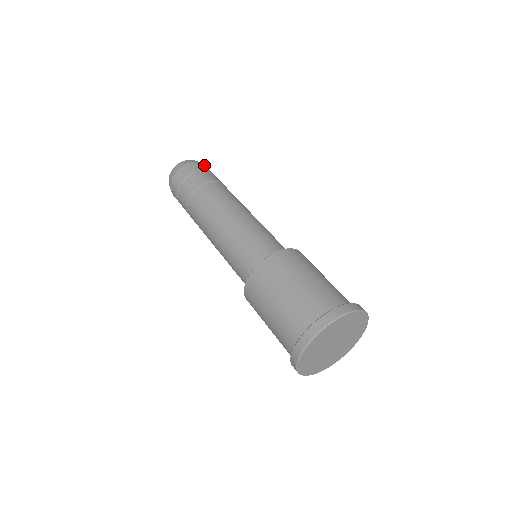
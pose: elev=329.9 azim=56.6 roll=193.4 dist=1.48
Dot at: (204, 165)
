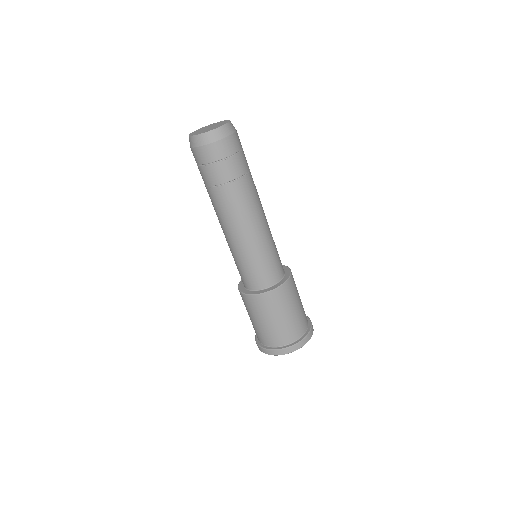
Dot at: occluded
